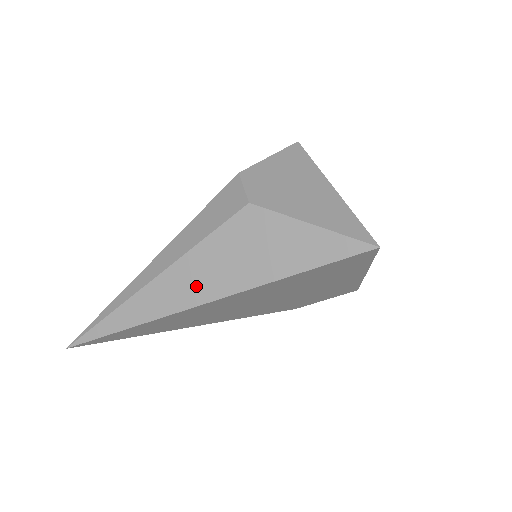
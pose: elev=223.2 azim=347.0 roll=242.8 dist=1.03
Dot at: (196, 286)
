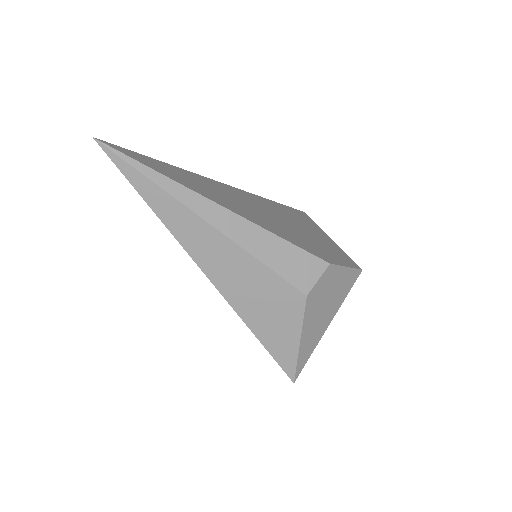
Dot at: (221, 268)
